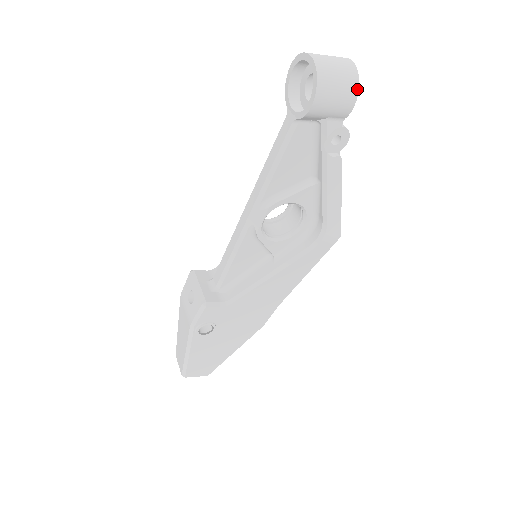
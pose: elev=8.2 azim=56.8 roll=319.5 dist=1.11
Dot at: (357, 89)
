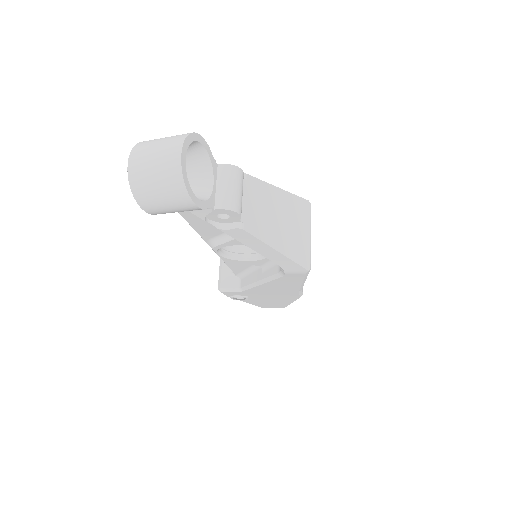
Dot at: (187, 196)
